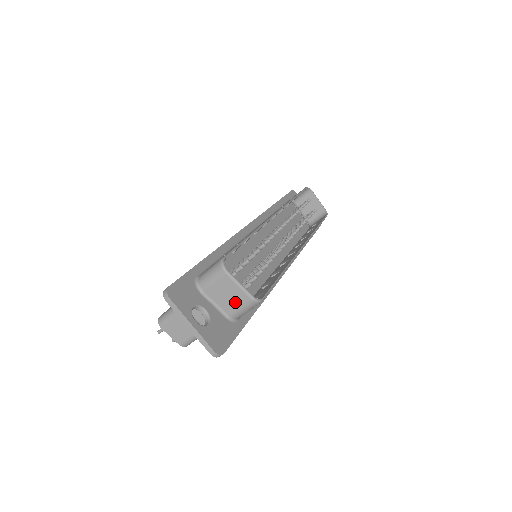
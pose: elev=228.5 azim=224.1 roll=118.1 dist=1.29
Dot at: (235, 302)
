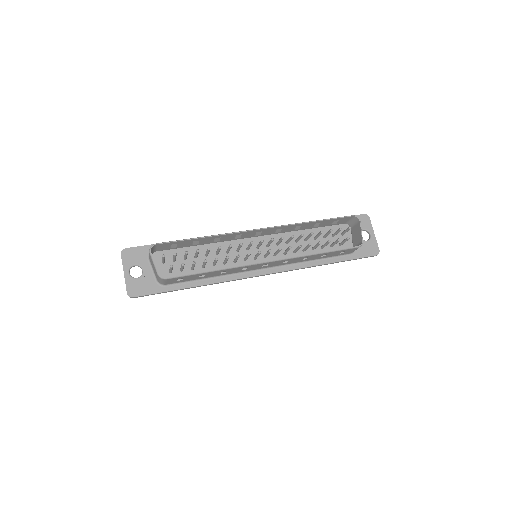
Dot at: occluded
